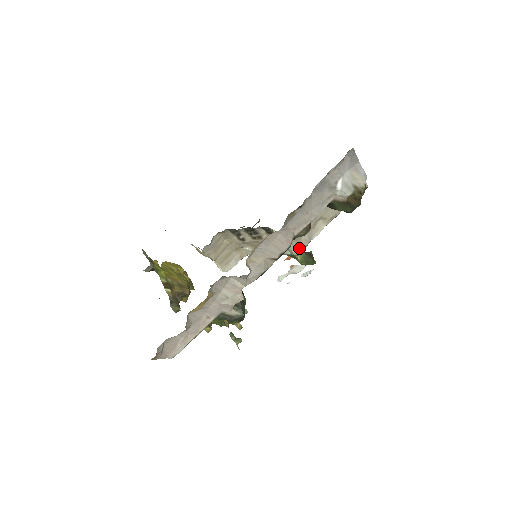
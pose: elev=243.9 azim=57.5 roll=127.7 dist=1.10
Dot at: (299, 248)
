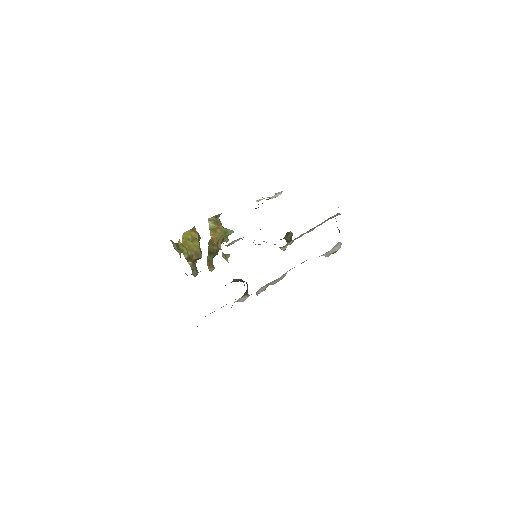
Dot at: (285, 247)
